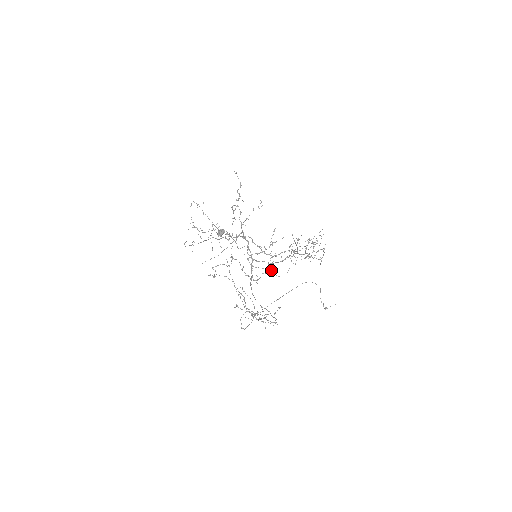
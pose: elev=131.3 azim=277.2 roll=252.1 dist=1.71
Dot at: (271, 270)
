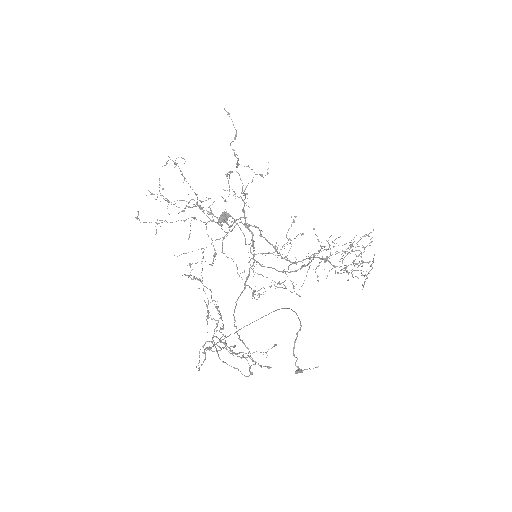
Dot at: occluded
